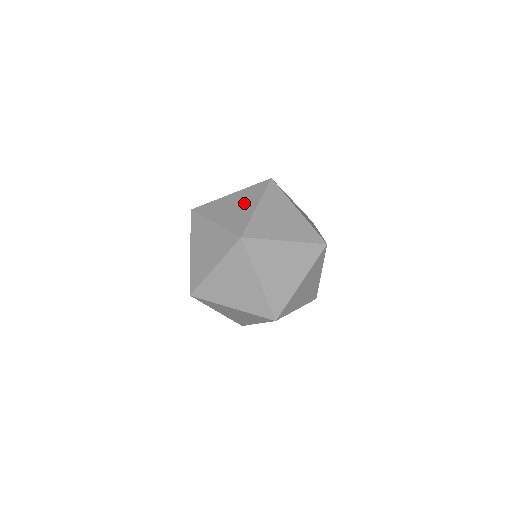
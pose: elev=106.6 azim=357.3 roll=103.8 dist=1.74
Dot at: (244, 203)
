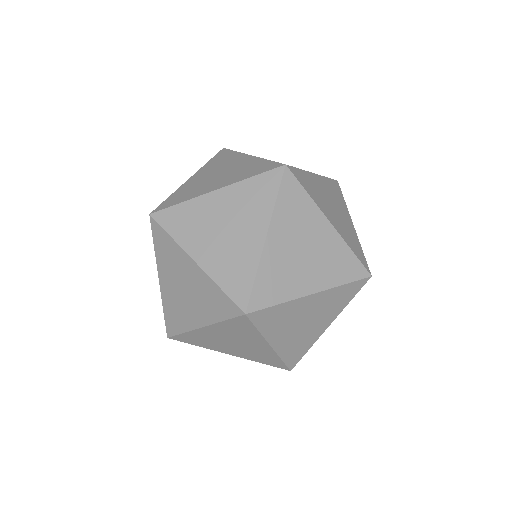
Dot at: occluded
